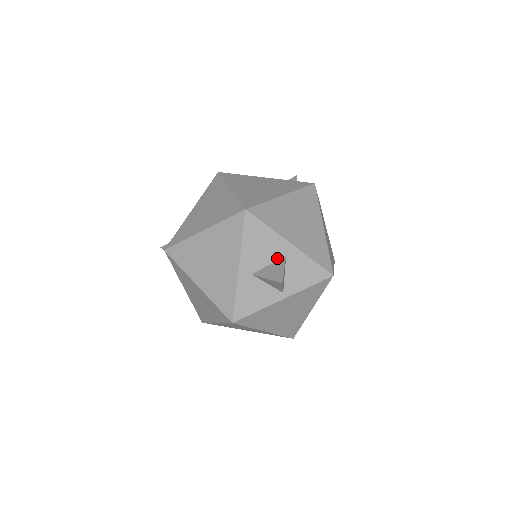
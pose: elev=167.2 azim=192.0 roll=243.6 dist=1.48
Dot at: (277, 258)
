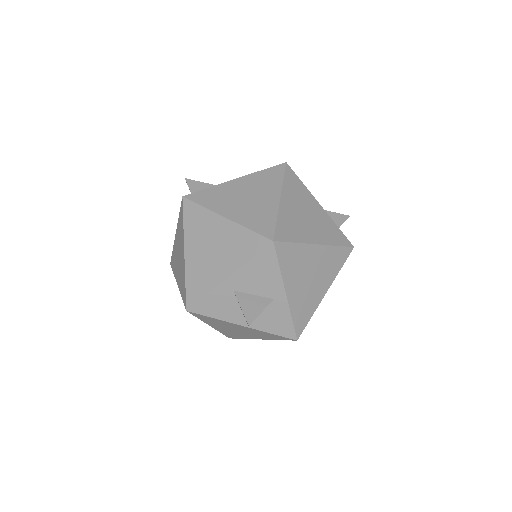
Dot at: (265, 295)
